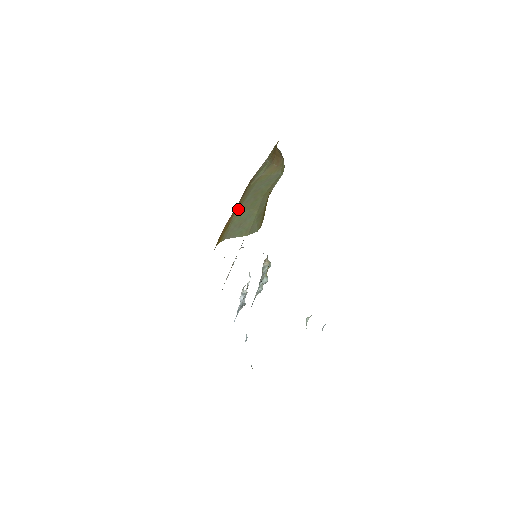
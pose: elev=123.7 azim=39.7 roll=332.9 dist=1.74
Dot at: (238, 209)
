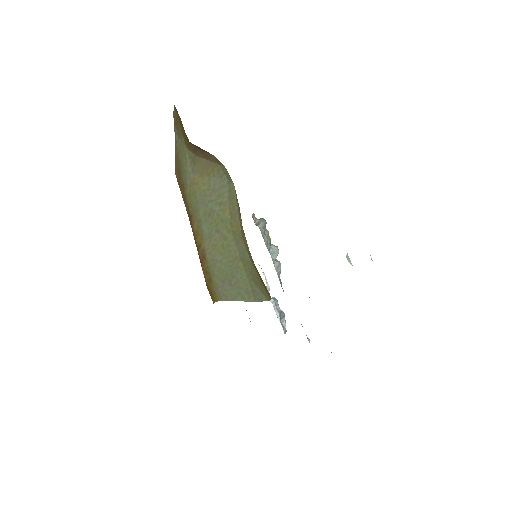
Dot at: (205, 251)
